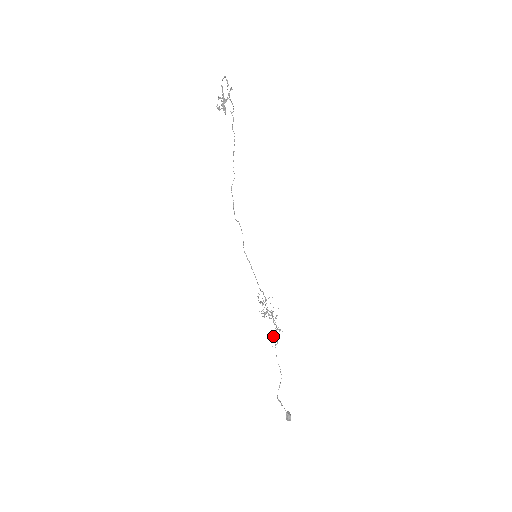
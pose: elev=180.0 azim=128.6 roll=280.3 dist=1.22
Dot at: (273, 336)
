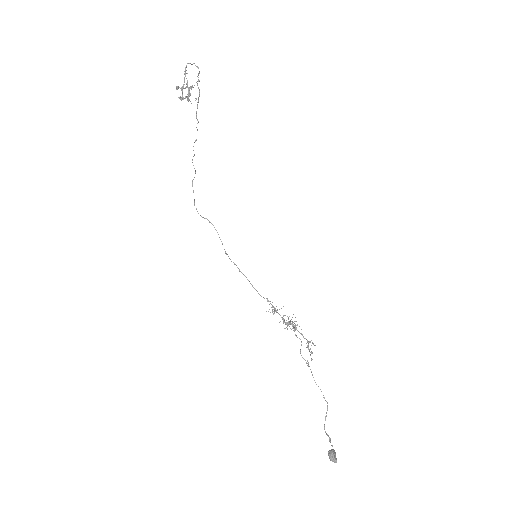
Dot at: (300, 352)
